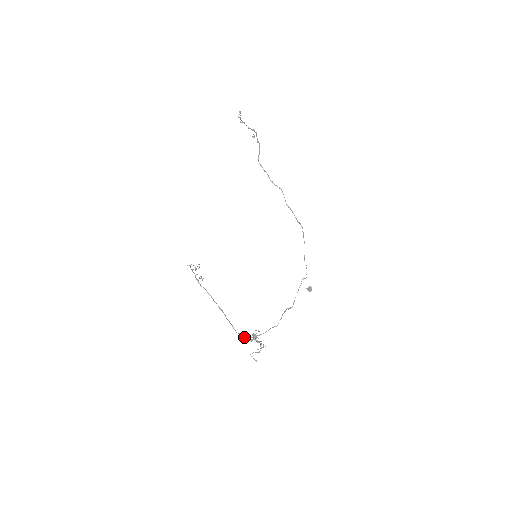
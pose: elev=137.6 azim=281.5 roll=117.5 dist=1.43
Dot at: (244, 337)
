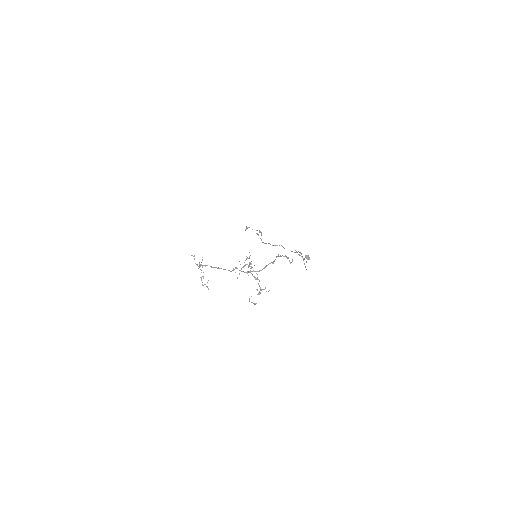
Dot at: (239, 270)
